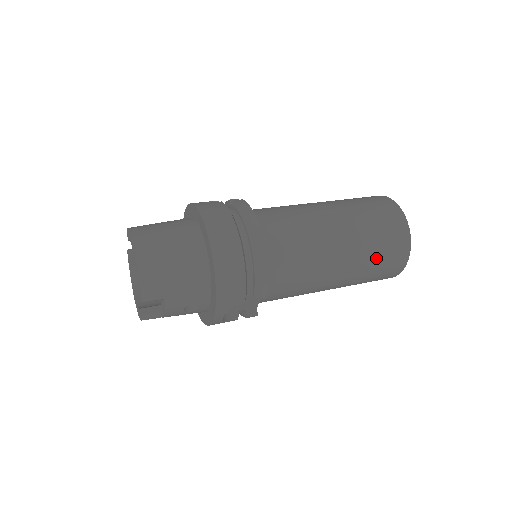
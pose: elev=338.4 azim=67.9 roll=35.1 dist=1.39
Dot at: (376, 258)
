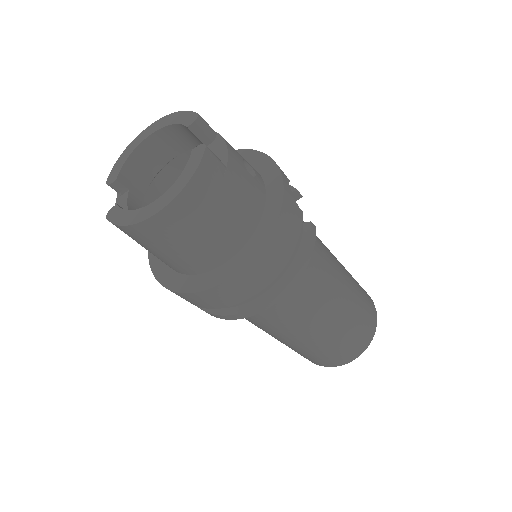
Dot at: occluded
